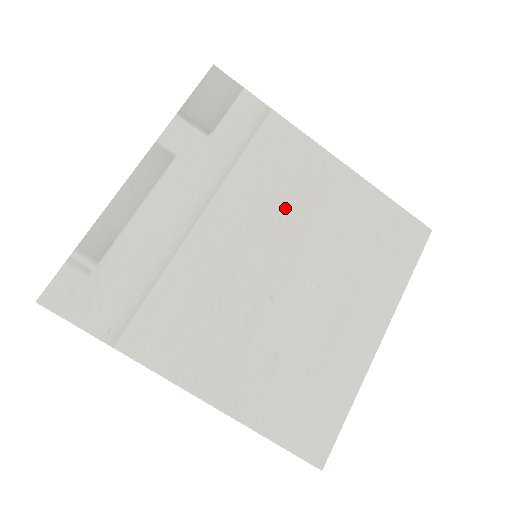
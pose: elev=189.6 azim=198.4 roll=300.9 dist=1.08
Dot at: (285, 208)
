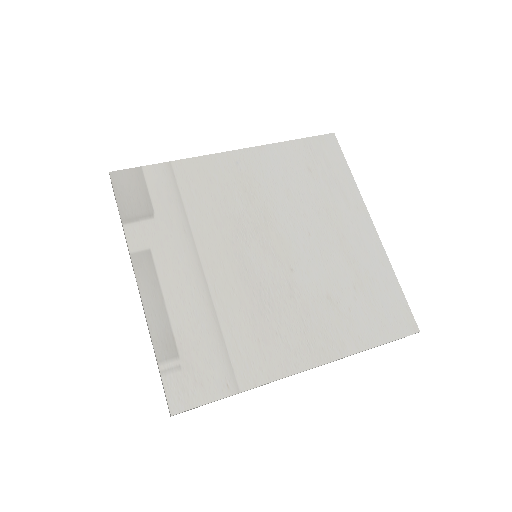
Dot at: (242, 211)
